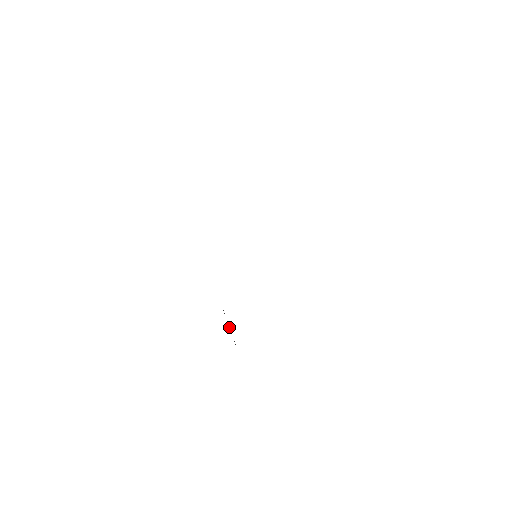
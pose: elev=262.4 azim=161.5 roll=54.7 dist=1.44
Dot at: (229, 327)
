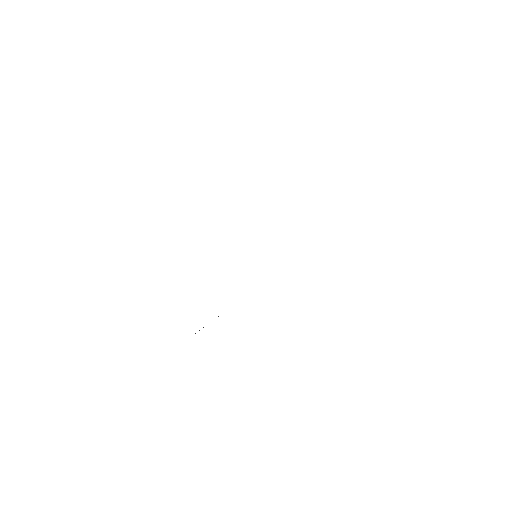
Dot at: occluded
